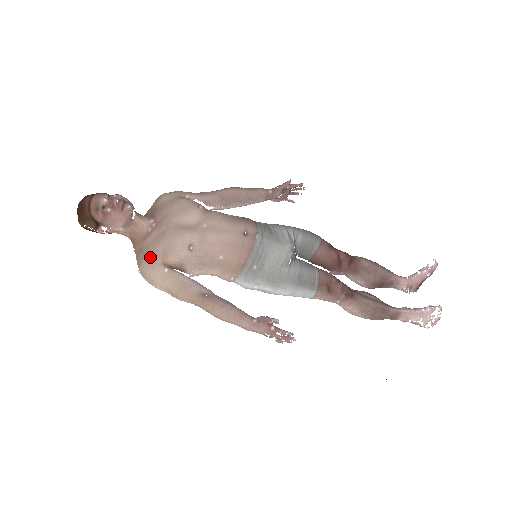
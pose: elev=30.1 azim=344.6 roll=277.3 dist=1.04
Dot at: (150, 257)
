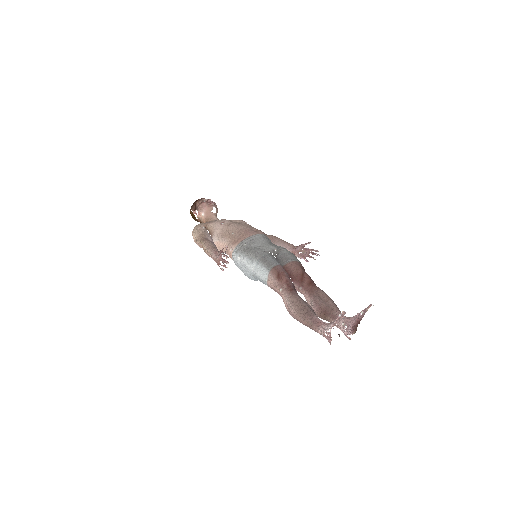
Dot at: (203, 223)
